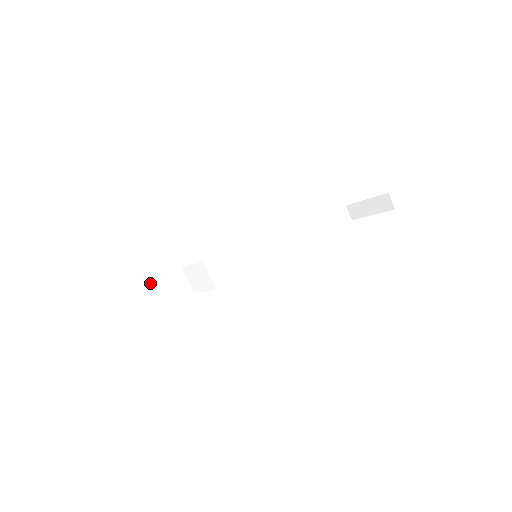
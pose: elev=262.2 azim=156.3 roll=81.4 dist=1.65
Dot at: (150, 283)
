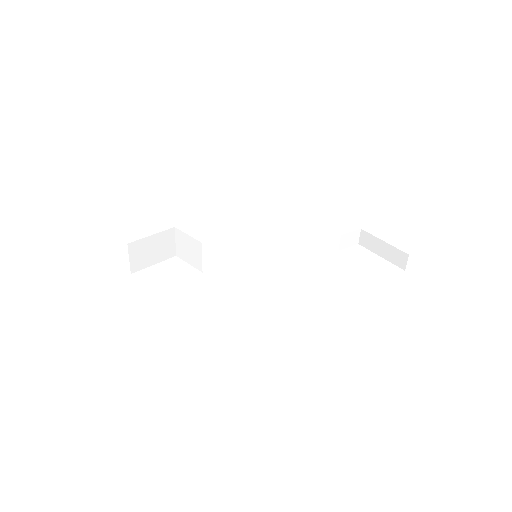
Dot at: (137, 240)
